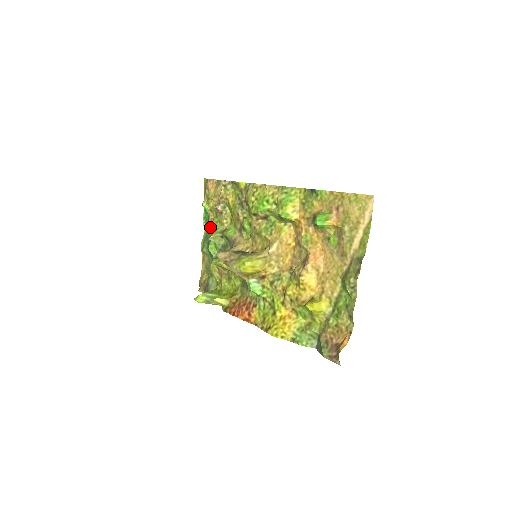
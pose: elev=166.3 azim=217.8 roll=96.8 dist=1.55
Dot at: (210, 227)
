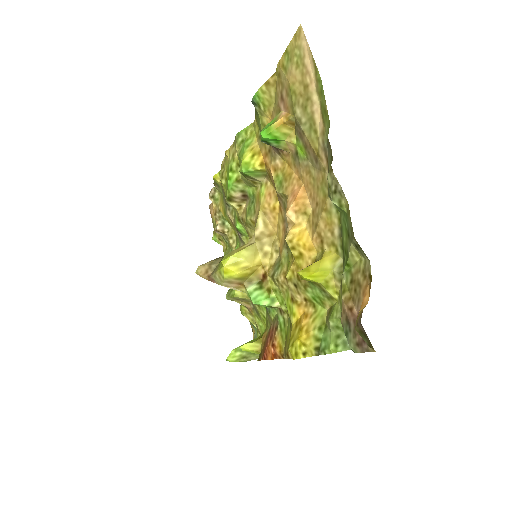
Dot at: occluded
